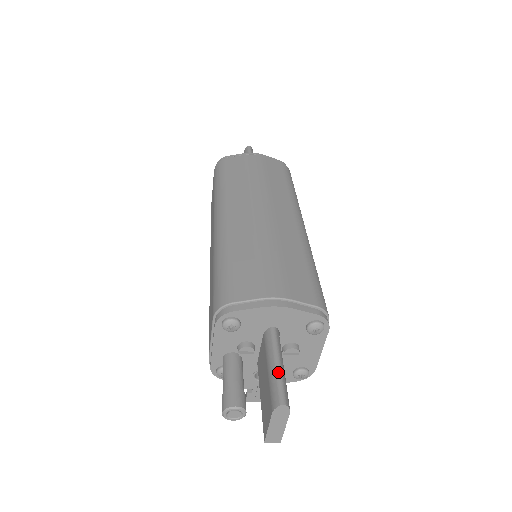
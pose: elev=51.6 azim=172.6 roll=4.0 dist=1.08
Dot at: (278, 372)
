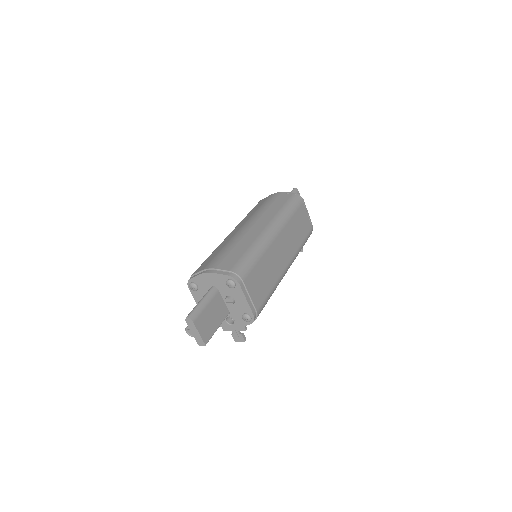
Dot at: (197, 305)
